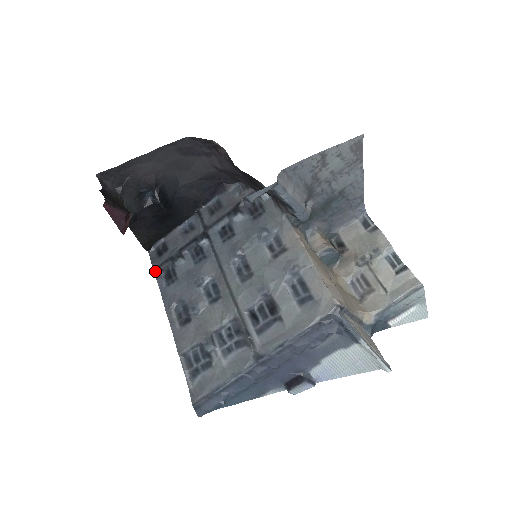
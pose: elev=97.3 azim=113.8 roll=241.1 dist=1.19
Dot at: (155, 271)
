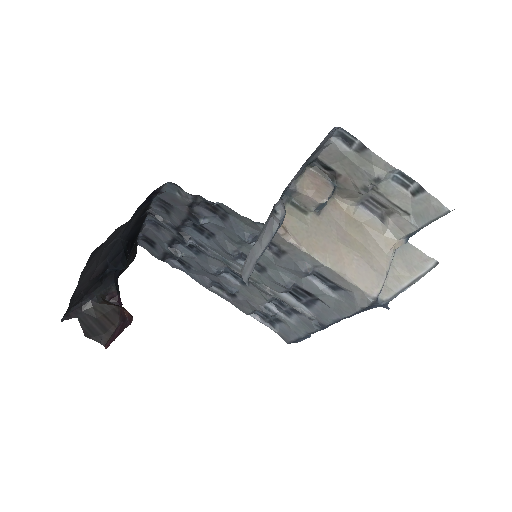
Dot at: (163, 261)
